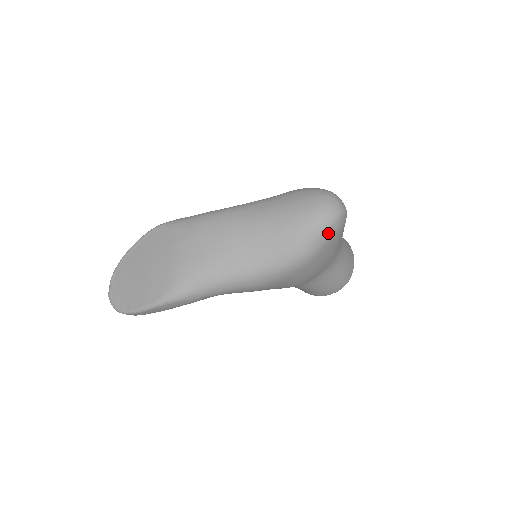
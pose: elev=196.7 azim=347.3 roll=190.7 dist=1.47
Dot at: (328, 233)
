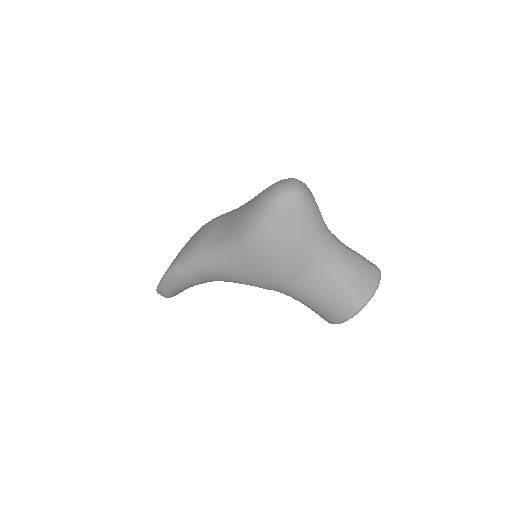
Dot at: (273, 209)
